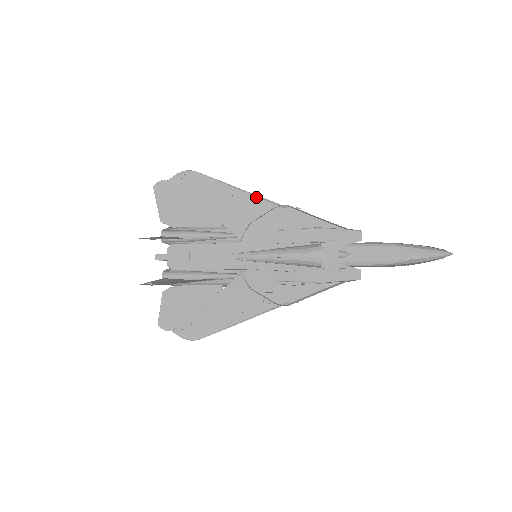
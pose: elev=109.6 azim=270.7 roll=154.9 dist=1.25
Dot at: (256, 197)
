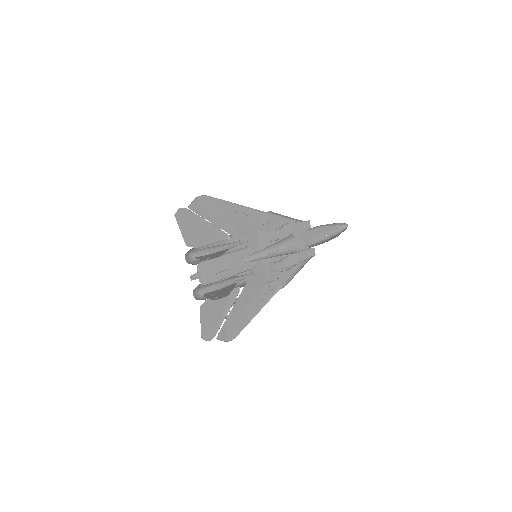
Dot at: (248, 209)
